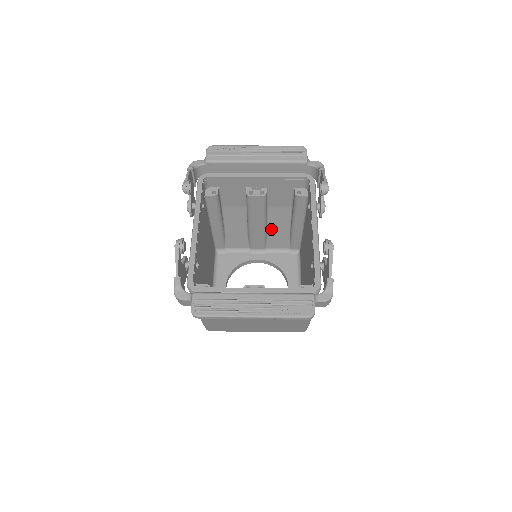
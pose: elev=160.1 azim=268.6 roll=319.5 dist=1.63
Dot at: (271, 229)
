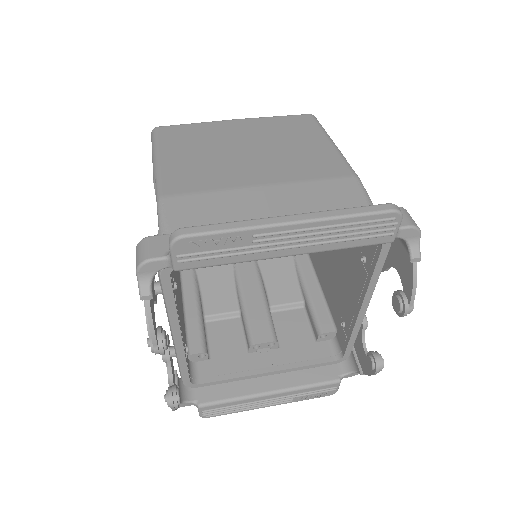
Dot at: occluded
